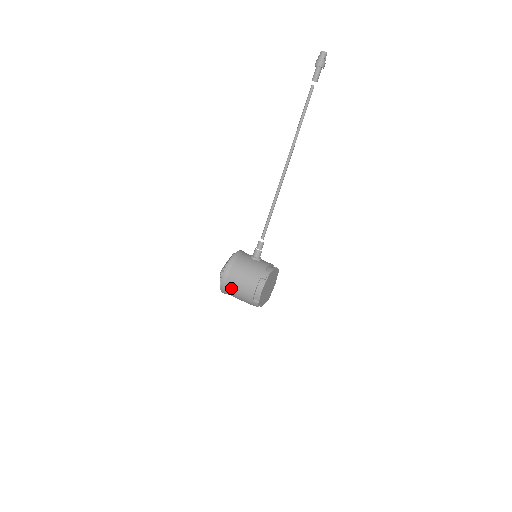
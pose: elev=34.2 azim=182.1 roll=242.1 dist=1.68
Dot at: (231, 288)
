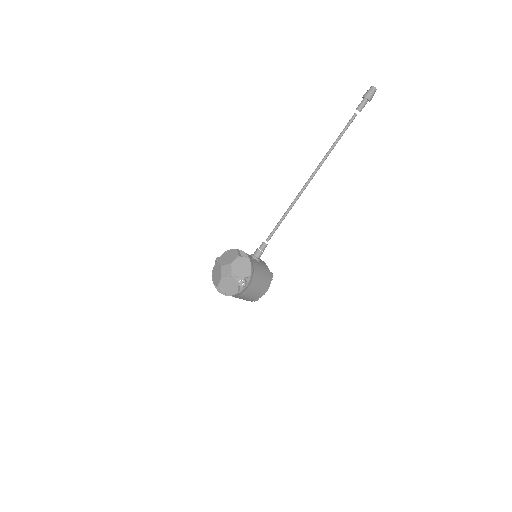
Dot at: (246, 294)
